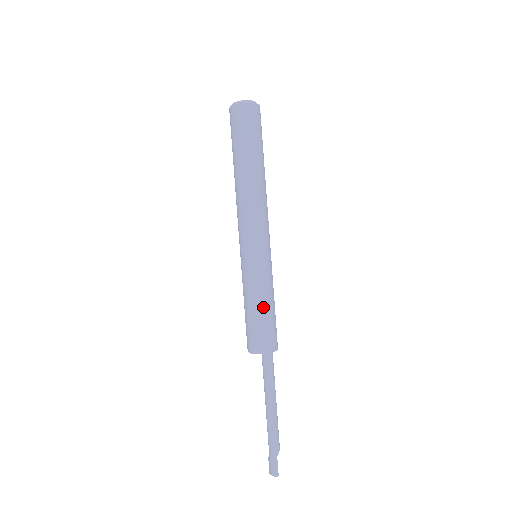
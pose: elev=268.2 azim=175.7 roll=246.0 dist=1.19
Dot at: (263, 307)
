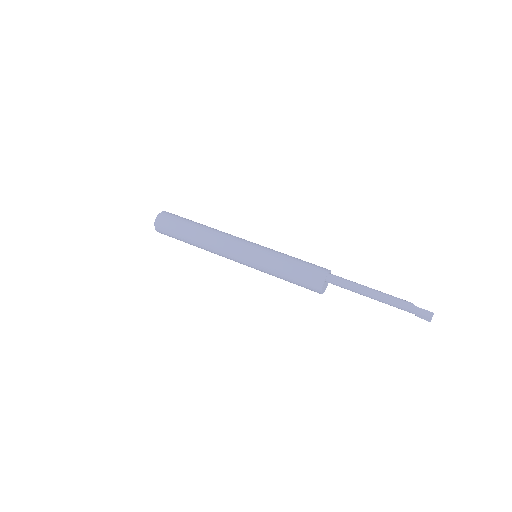
Dot at: (291, 263)
